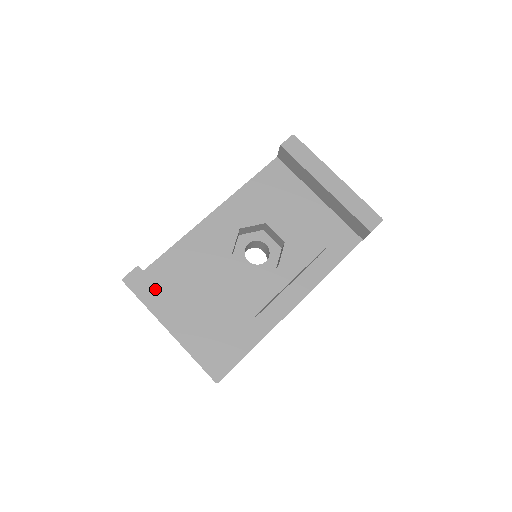
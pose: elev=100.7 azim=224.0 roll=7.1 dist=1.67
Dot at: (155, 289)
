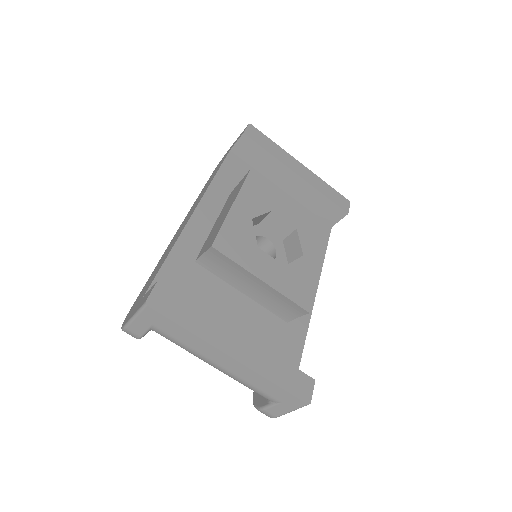
Dot at: (193, 307)
